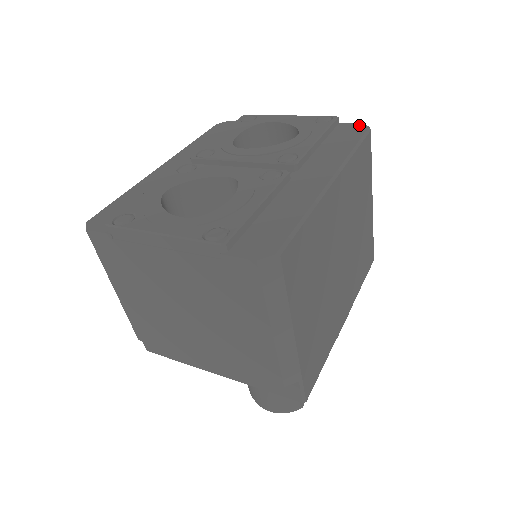
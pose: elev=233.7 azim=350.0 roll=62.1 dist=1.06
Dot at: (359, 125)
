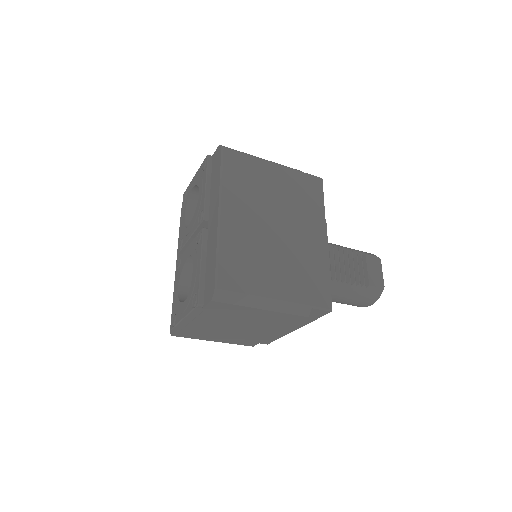
Dot at: (218, 149)
